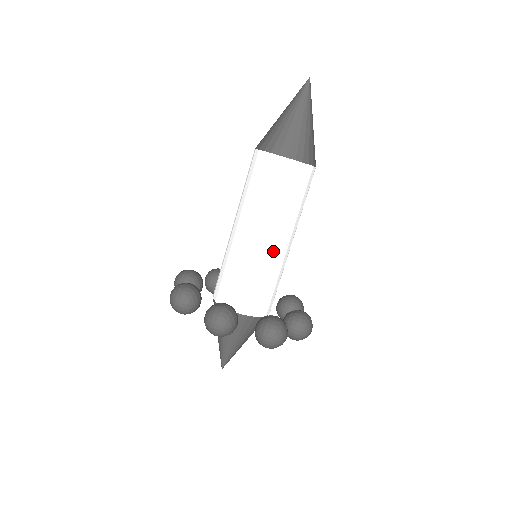
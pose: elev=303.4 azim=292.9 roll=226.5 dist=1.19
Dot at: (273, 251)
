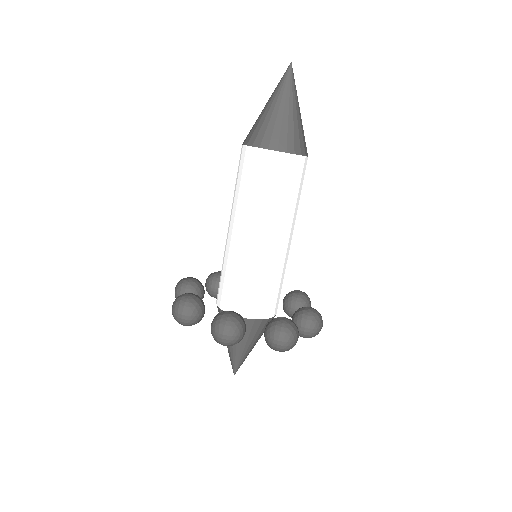
Dot at: (273, 250)
